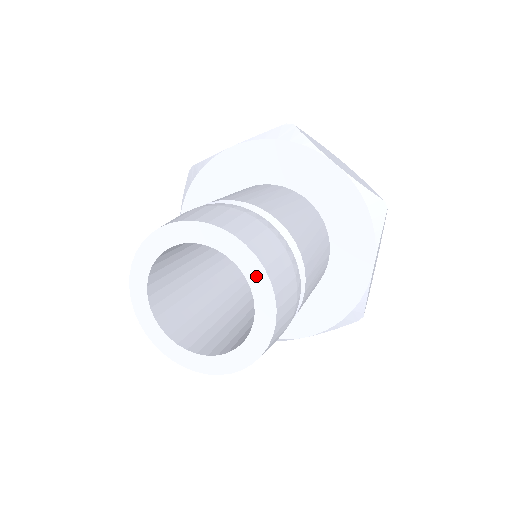
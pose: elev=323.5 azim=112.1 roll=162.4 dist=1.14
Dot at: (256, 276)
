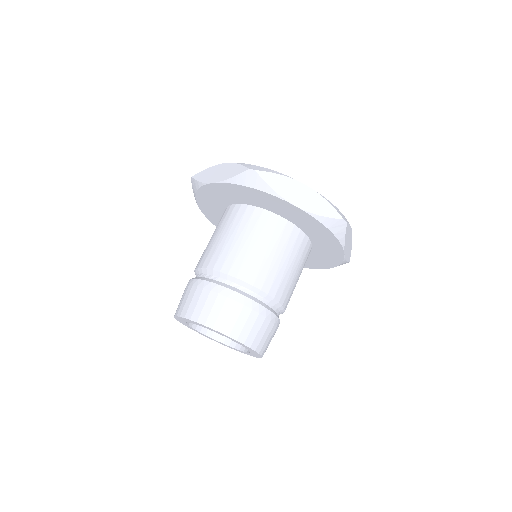
Dot at: (241, 344)
